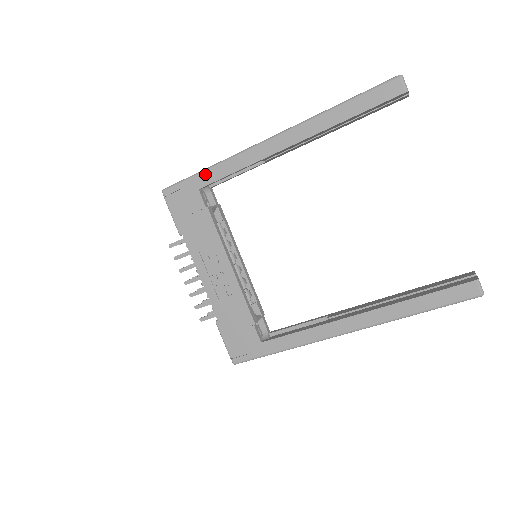
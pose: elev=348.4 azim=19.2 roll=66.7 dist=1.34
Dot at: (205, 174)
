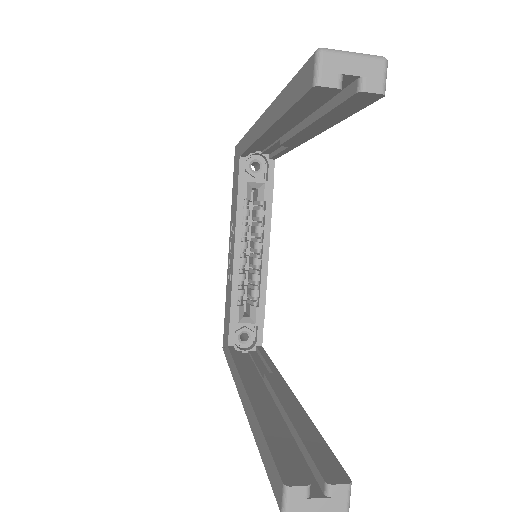
Dot at: (243, 141)
